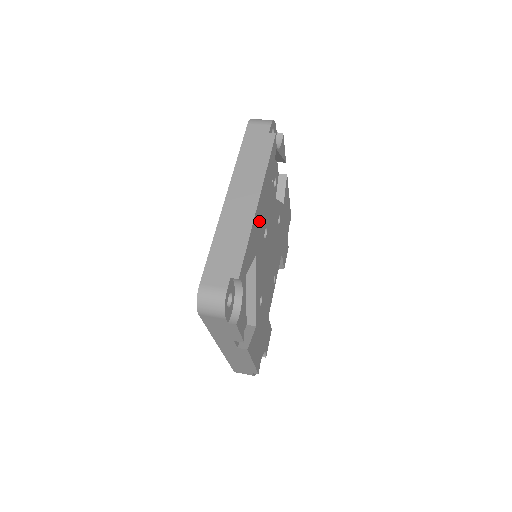
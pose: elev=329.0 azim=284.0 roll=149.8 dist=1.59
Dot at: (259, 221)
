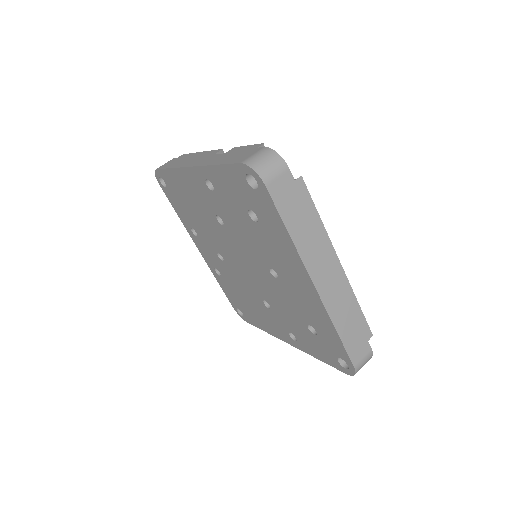
Dot at: occluded
